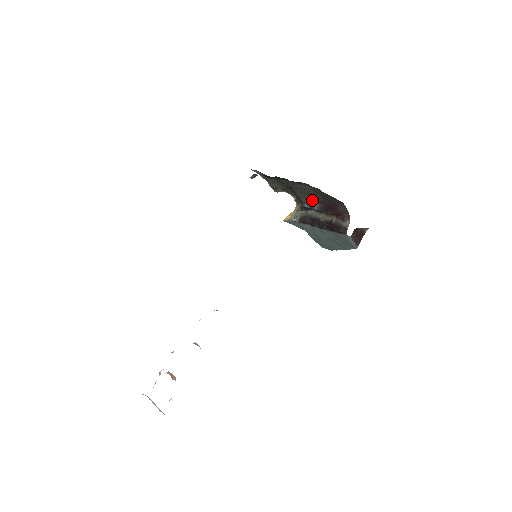
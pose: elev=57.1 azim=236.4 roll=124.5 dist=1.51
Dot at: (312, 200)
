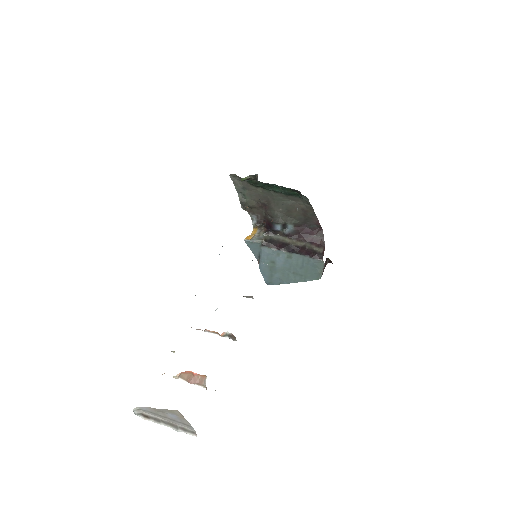
Dot at: (291, 221)
